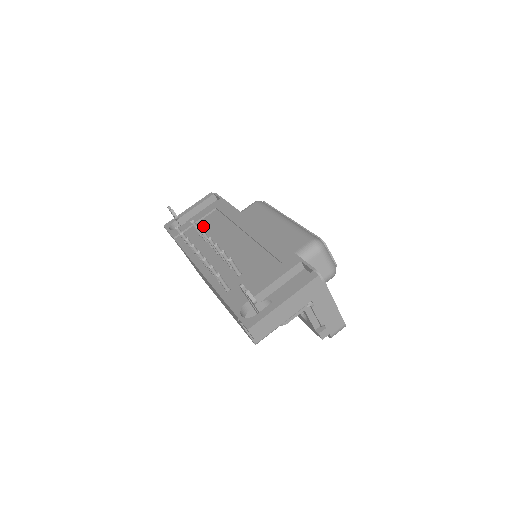
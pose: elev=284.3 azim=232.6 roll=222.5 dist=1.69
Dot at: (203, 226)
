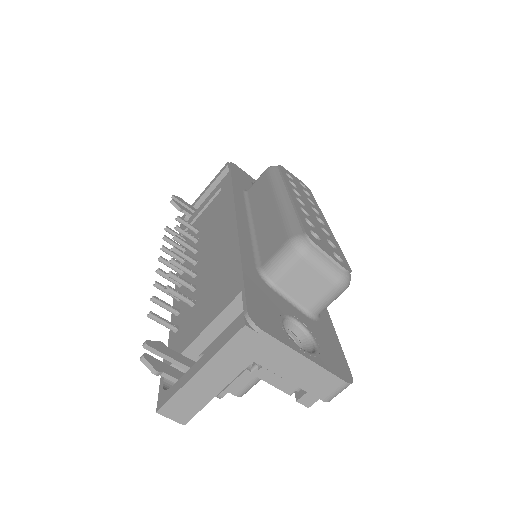
Dot at: (203, 217)
